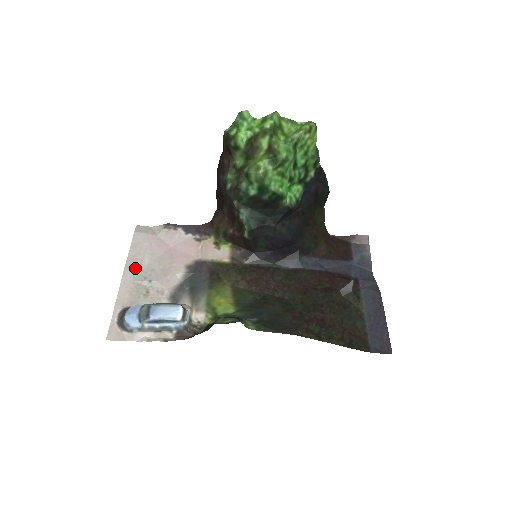
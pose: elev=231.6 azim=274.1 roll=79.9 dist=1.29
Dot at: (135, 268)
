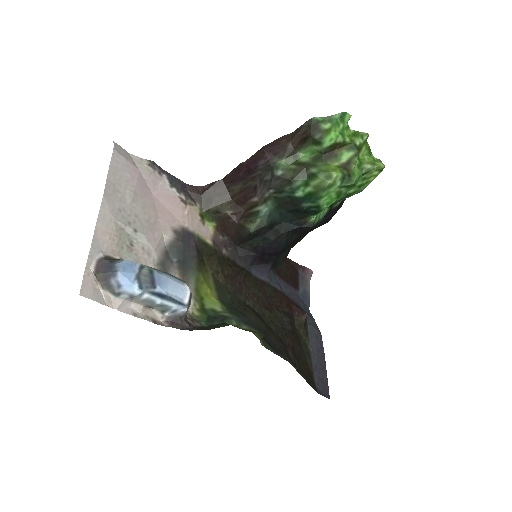
Dot at: (116, 202)
